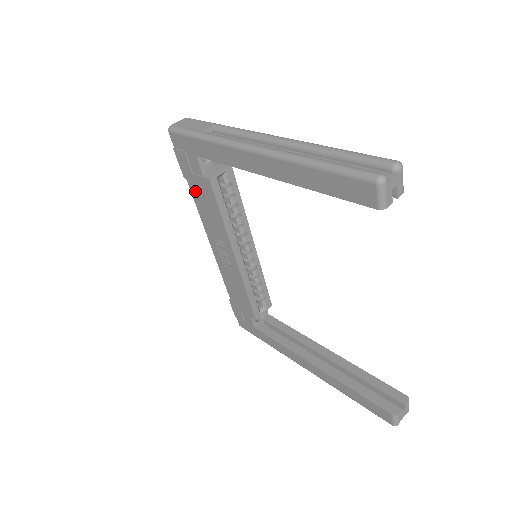
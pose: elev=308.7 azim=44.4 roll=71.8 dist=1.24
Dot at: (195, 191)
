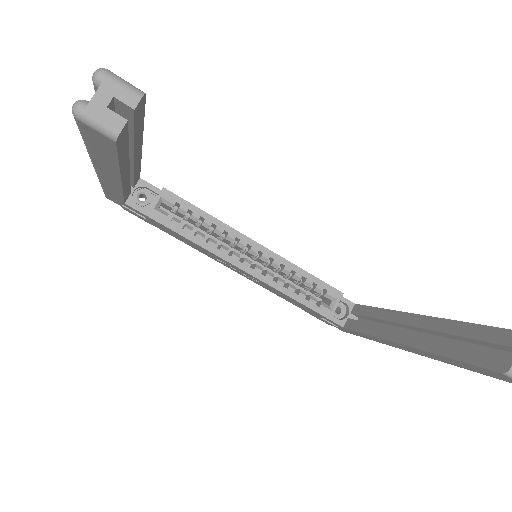
Dot at: (166, 232)
